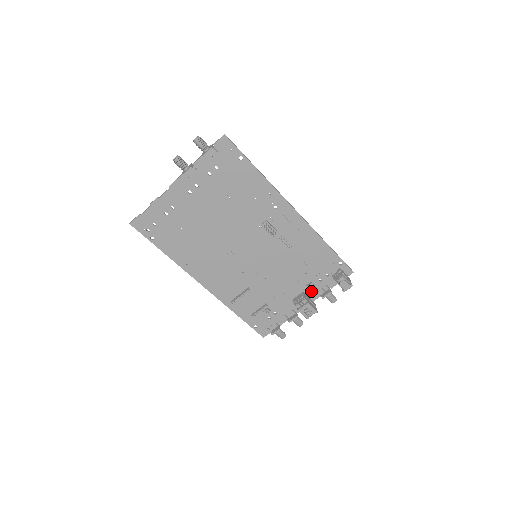
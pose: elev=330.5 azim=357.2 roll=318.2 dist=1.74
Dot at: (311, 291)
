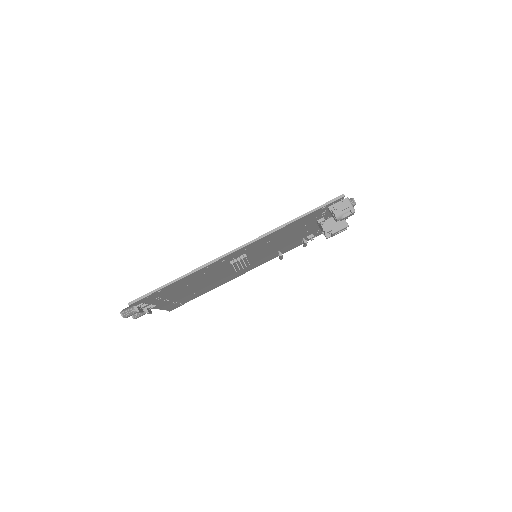
Dot at: (326, 217)
